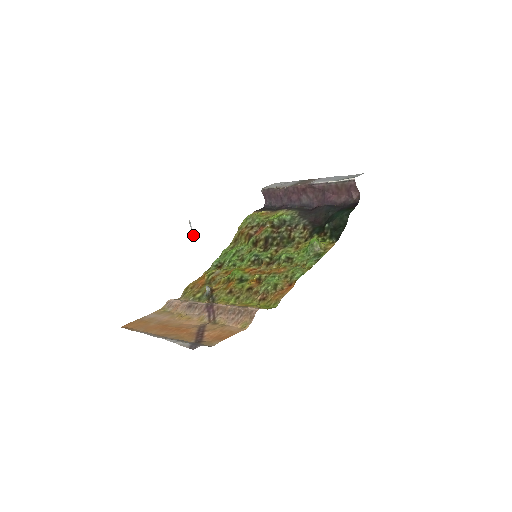
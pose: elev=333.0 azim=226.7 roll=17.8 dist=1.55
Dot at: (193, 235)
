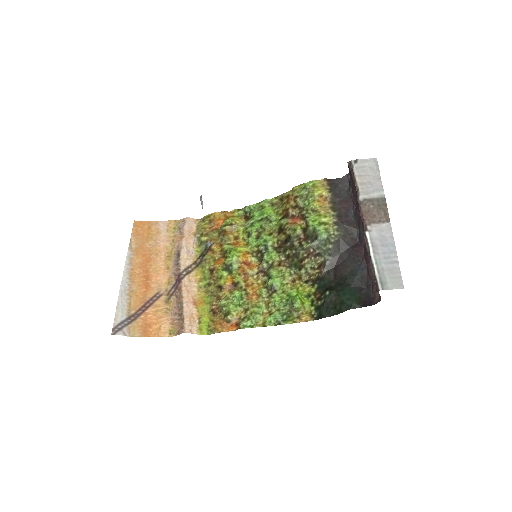
Dot at: (202, 207)
